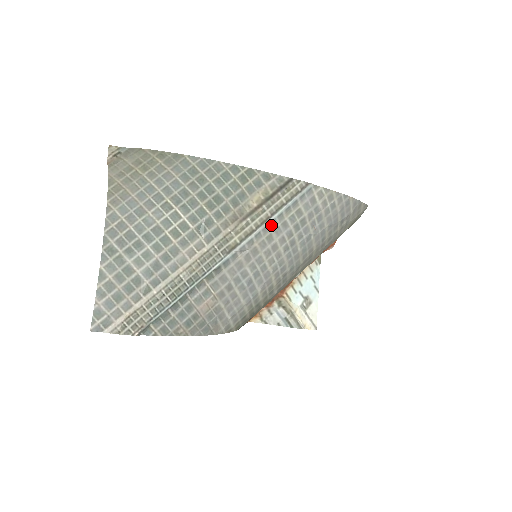
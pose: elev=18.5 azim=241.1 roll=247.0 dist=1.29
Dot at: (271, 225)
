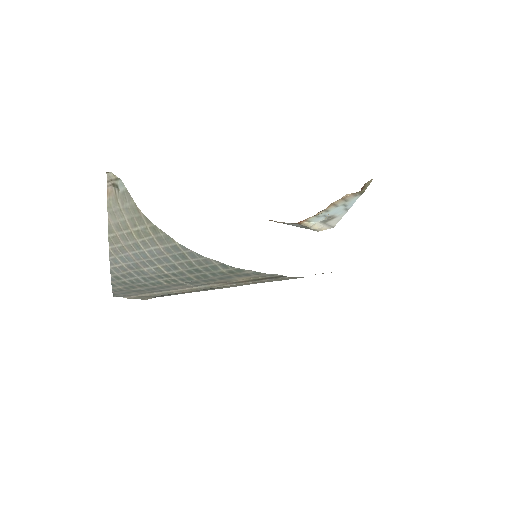
Dot at: occluded
